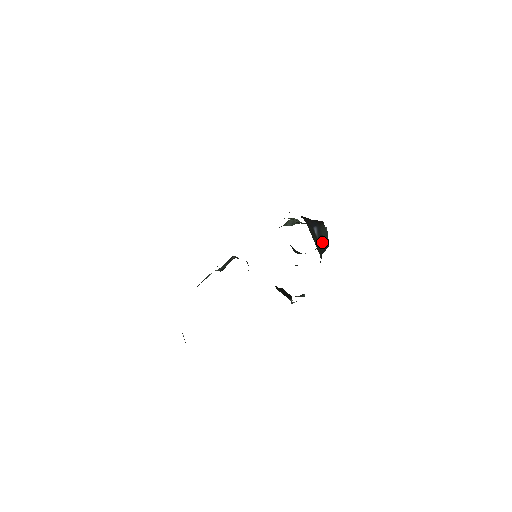
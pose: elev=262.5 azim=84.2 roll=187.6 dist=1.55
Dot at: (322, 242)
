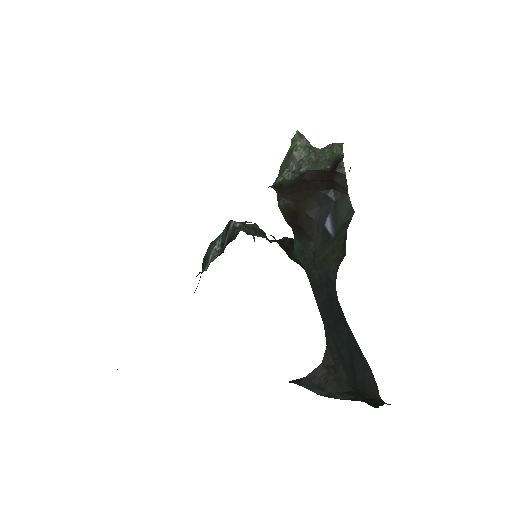
Dot at: (343, 227)
